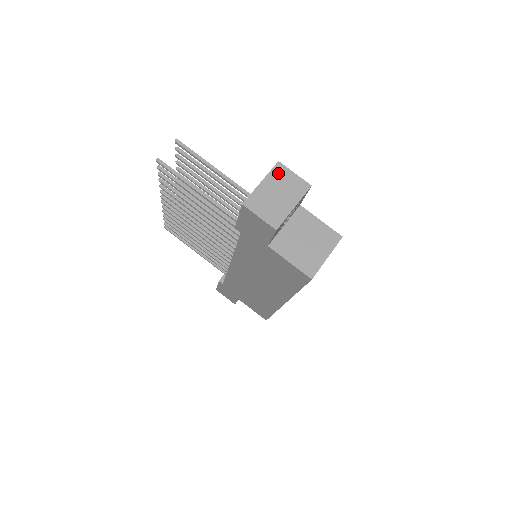
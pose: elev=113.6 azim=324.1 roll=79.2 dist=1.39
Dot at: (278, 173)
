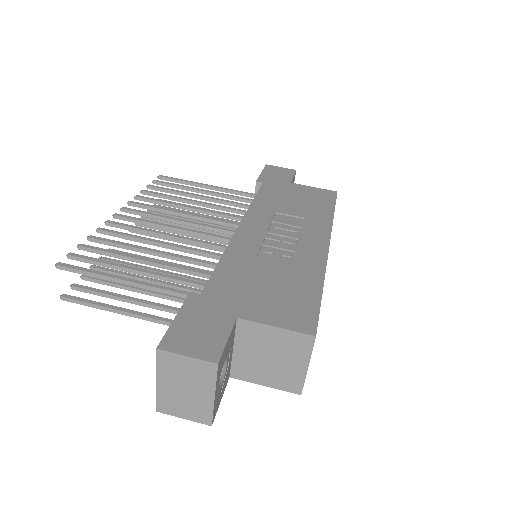
Dot at: (167, 364)
